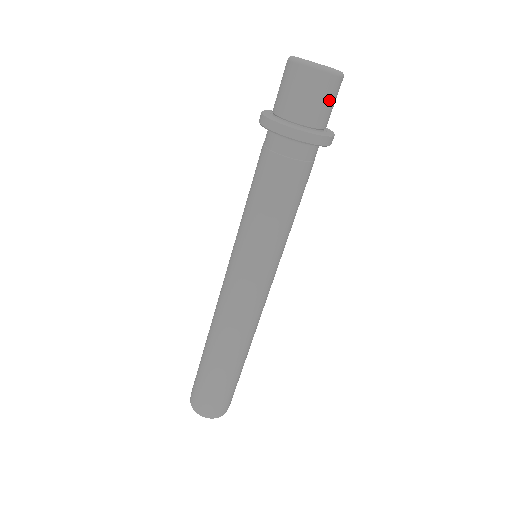
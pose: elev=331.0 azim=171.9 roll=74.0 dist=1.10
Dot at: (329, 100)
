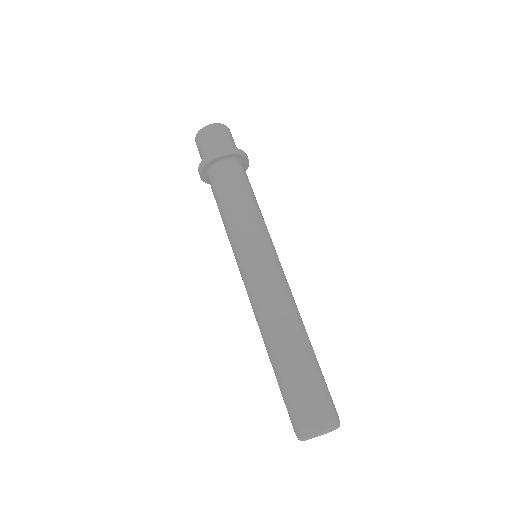
Dot at: (213, 138)
